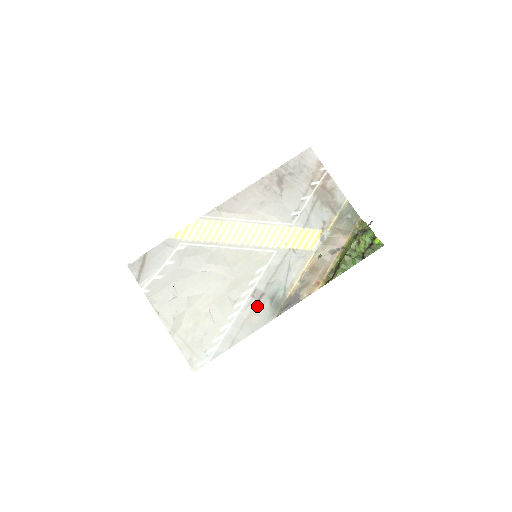
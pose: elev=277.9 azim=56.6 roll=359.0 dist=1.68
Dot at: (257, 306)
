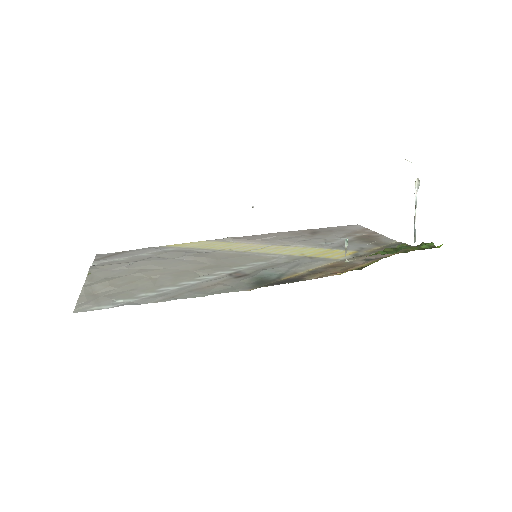
Dot at: (230, 280)
